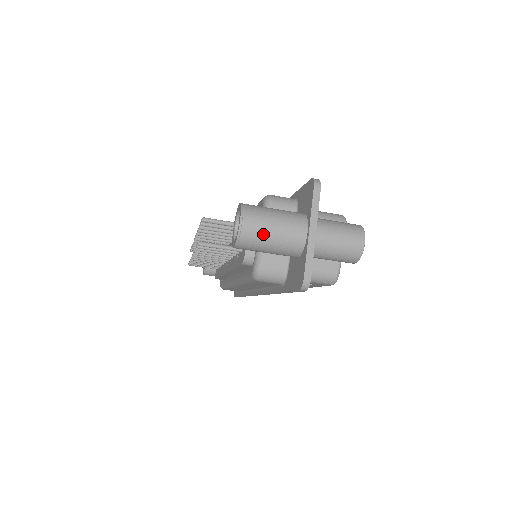
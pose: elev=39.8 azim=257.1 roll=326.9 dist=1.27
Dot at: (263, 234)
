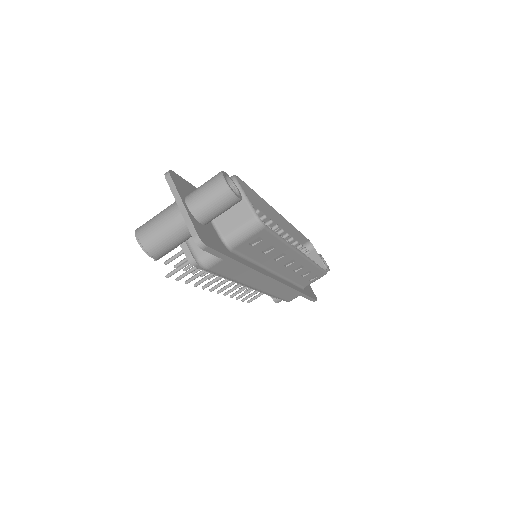
Dot at: (155, 234)
